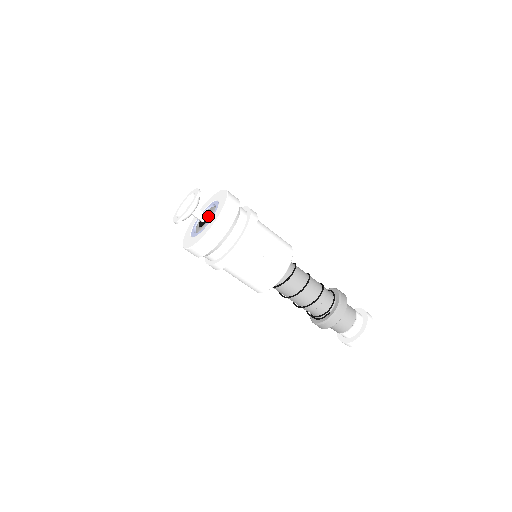
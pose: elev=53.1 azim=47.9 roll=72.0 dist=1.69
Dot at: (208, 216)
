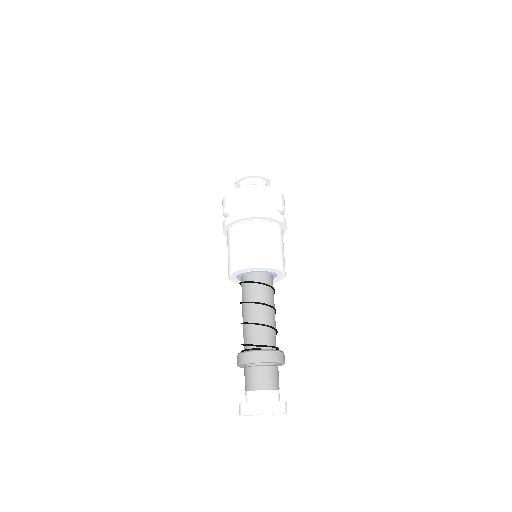
Dot at: occluded
